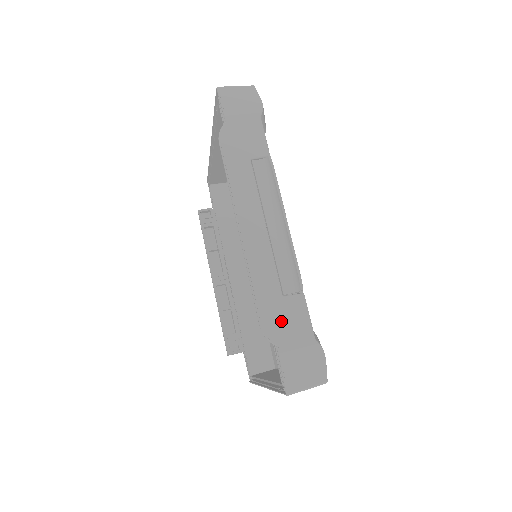
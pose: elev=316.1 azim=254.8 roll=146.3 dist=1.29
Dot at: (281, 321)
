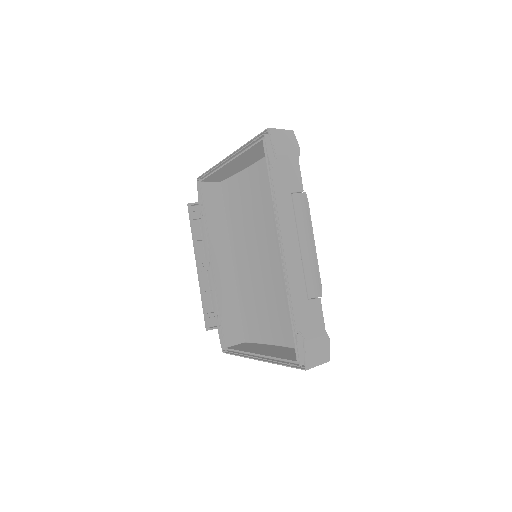
Dot at: (306, 318)
